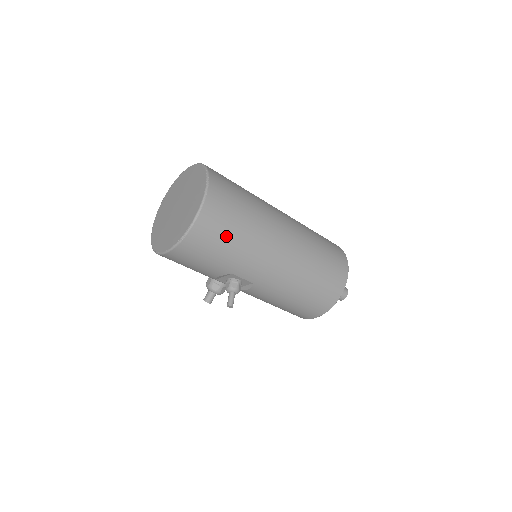
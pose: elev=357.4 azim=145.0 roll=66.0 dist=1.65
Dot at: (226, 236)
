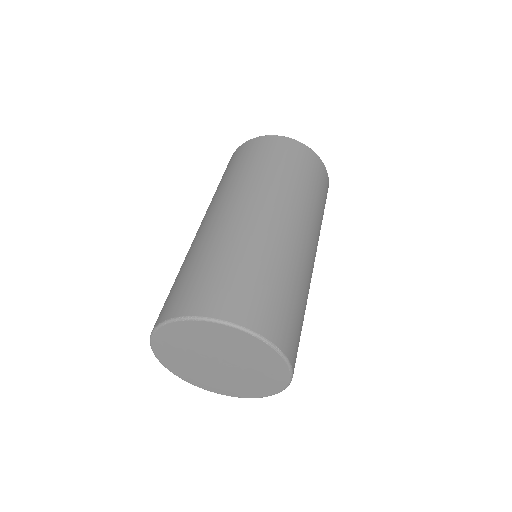
Dot at: occluded
